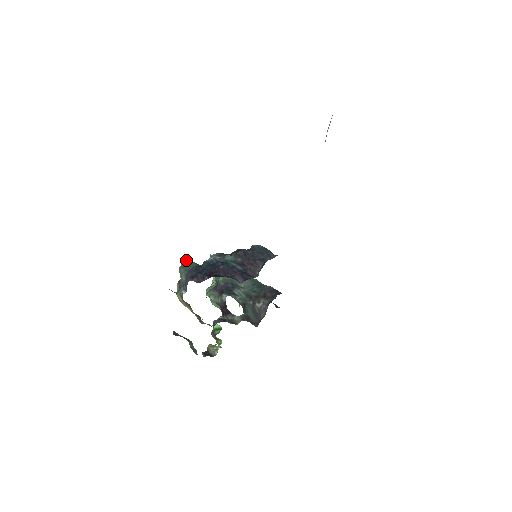
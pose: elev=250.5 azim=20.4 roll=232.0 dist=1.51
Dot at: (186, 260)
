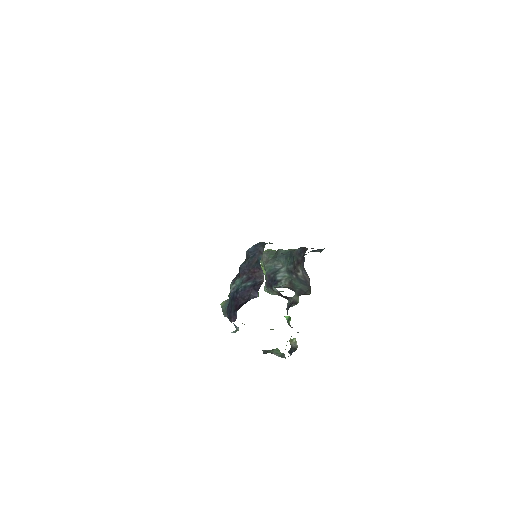
Dot at: (220, 304)
